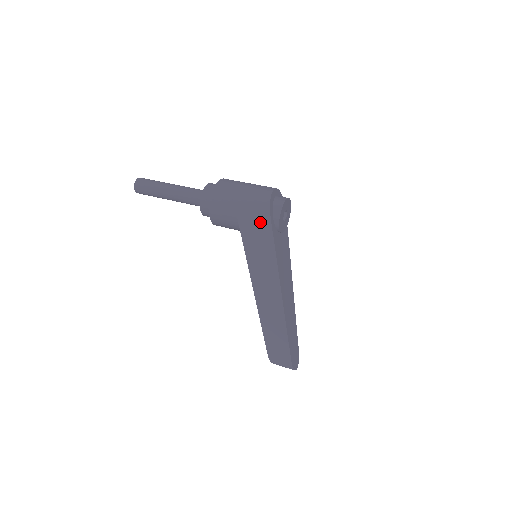
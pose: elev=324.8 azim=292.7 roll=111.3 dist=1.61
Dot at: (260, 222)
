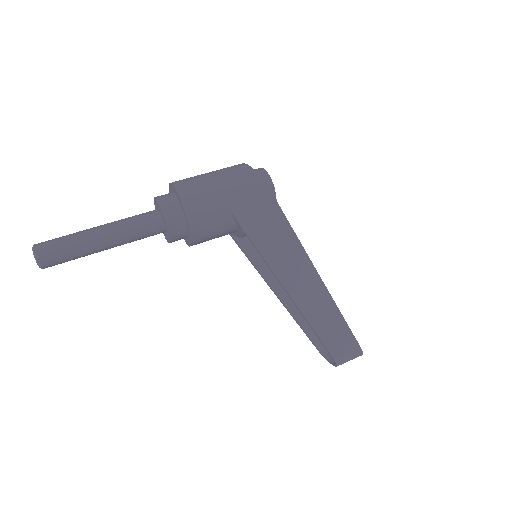
Dot at: (260, 201)
